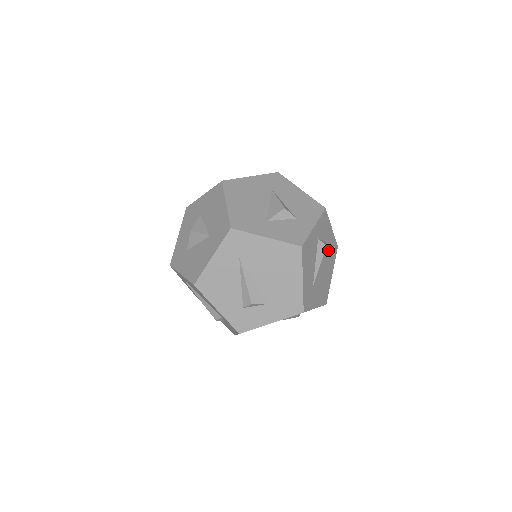
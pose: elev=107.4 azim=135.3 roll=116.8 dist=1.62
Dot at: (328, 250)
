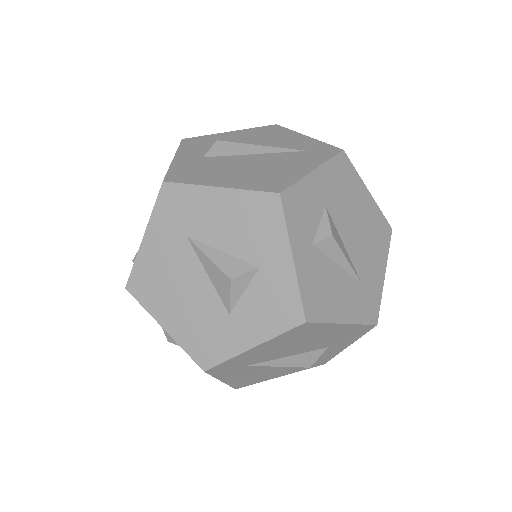
Dot at: (336, 199)
